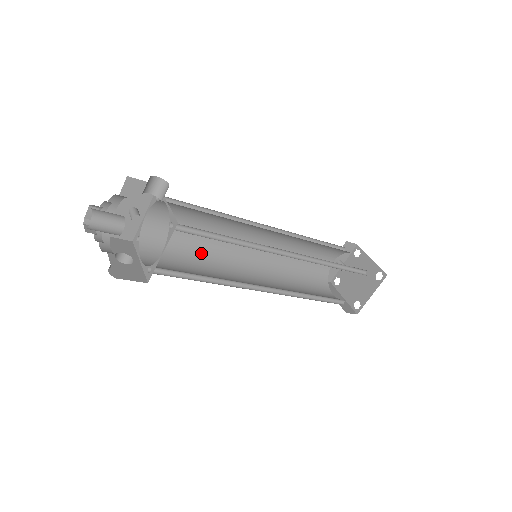
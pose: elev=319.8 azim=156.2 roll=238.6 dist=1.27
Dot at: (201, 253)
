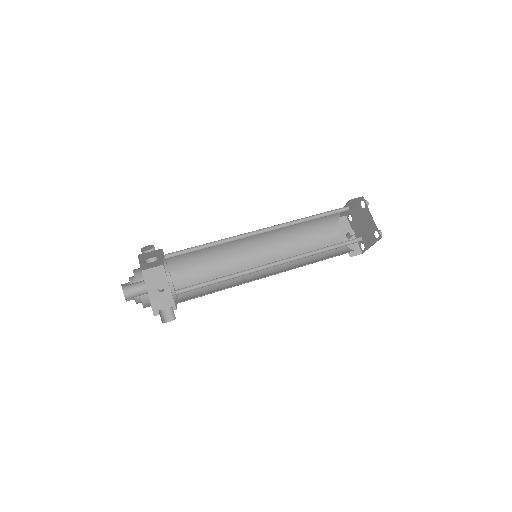
Dot at: (225, 286)
